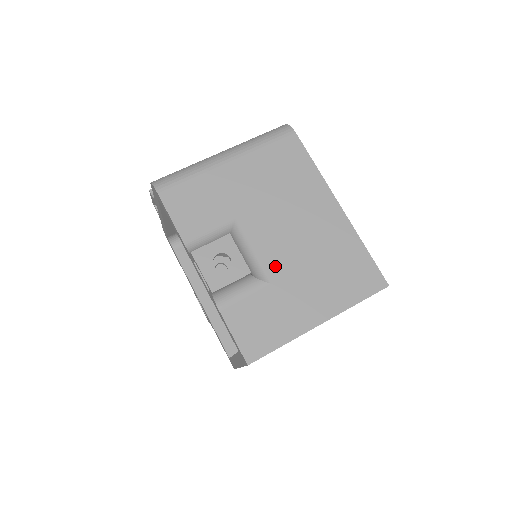
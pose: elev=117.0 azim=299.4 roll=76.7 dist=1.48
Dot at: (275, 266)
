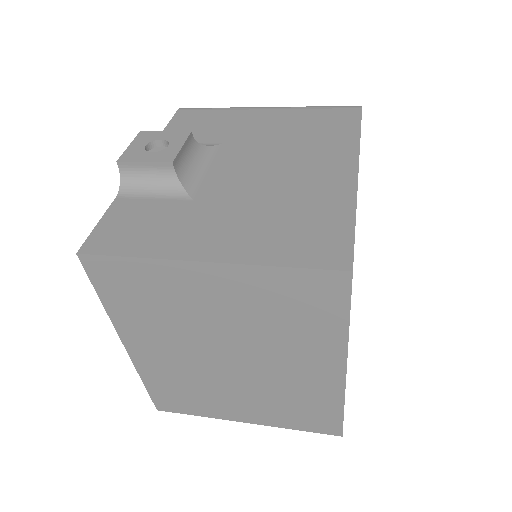
Dot at: (217, 188)
